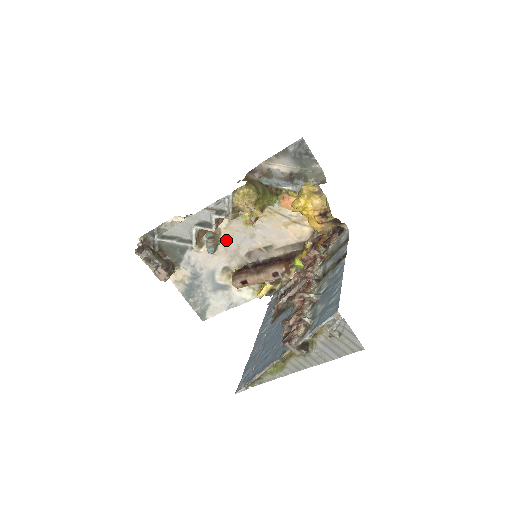
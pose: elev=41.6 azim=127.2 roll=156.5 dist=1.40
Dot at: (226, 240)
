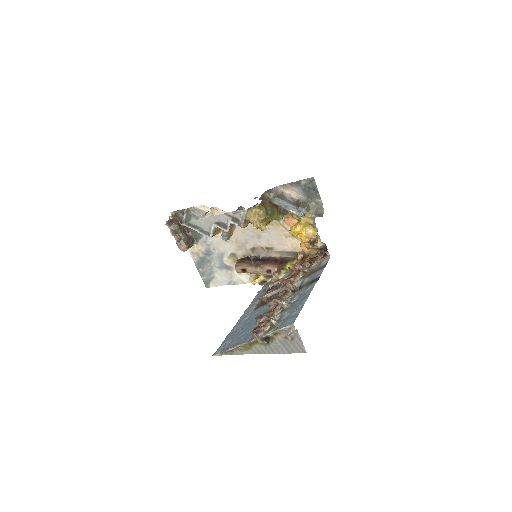
Dot at: (238, 234)
